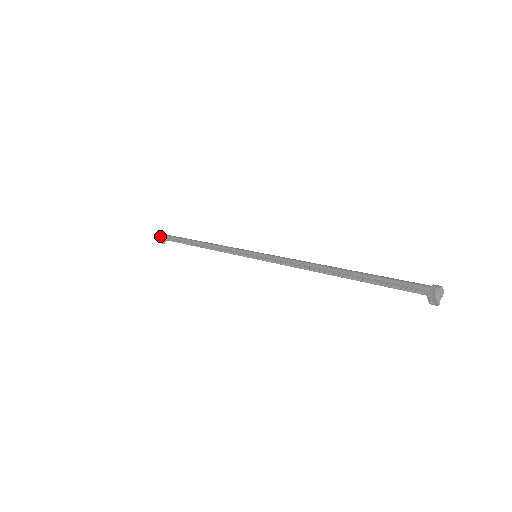
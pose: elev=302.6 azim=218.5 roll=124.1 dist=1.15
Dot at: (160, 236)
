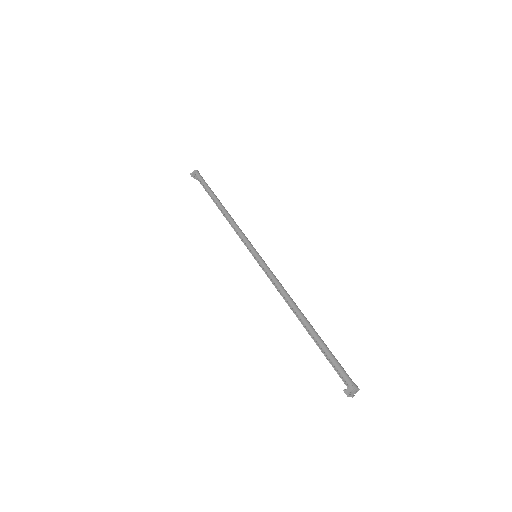
Dot at: (192, 175)
